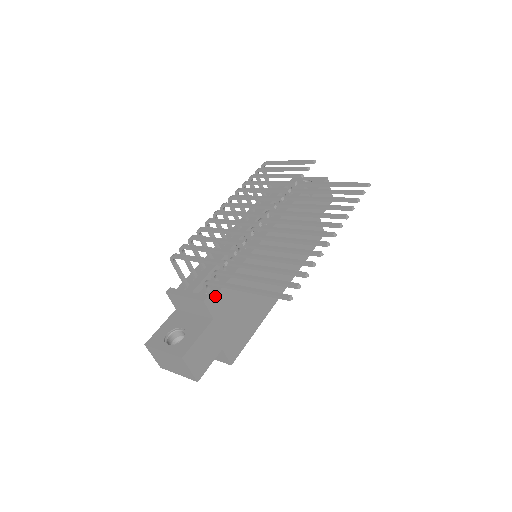
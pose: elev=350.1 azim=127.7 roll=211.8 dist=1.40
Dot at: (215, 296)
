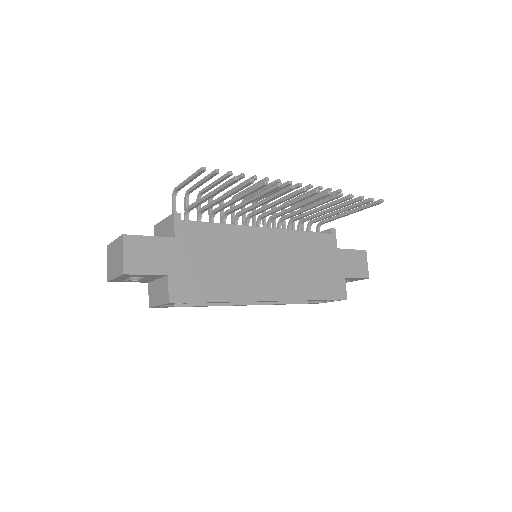
Dot at: (188, 221)
